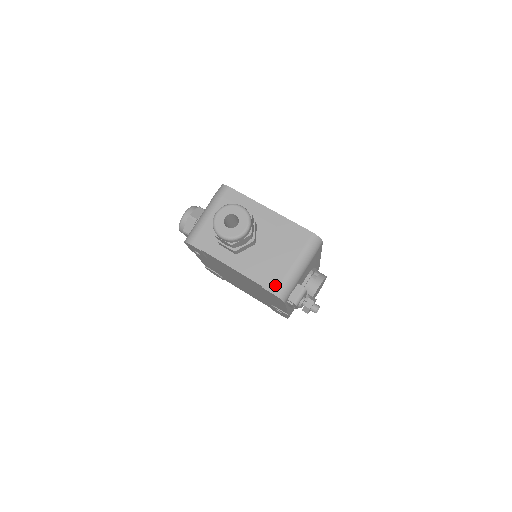
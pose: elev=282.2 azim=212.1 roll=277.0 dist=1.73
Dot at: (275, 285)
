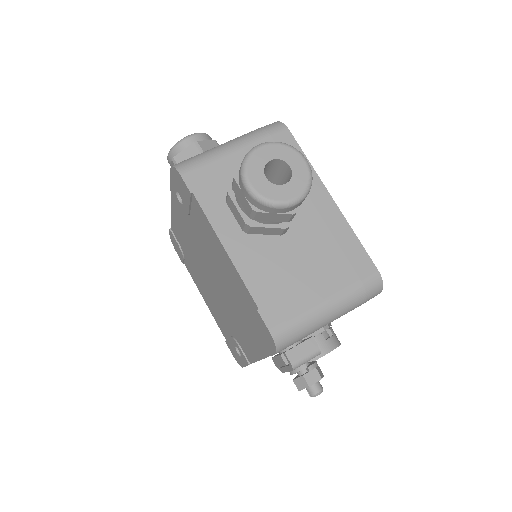
Dot at: (280, 318)
